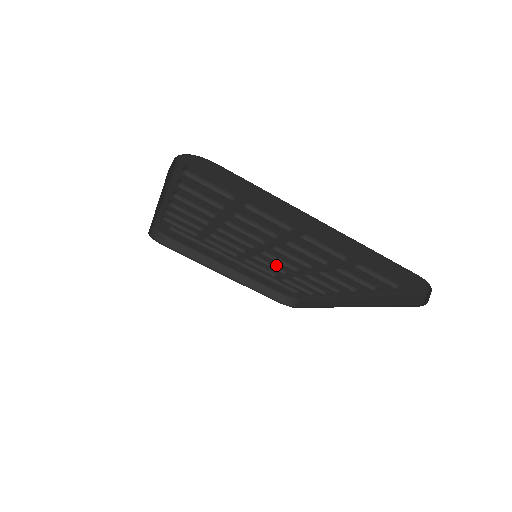
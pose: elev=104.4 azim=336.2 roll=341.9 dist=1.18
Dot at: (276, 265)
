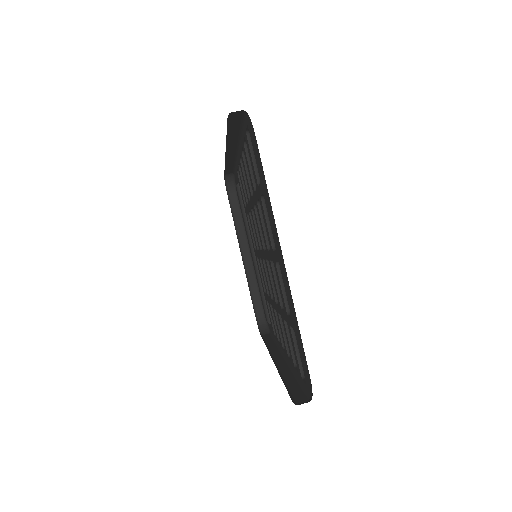
Dot at: occluded
